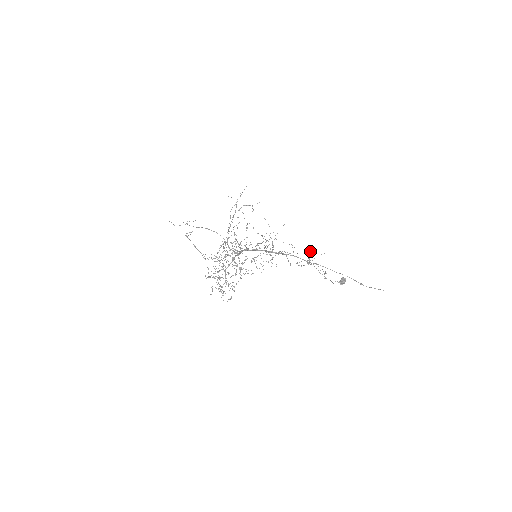
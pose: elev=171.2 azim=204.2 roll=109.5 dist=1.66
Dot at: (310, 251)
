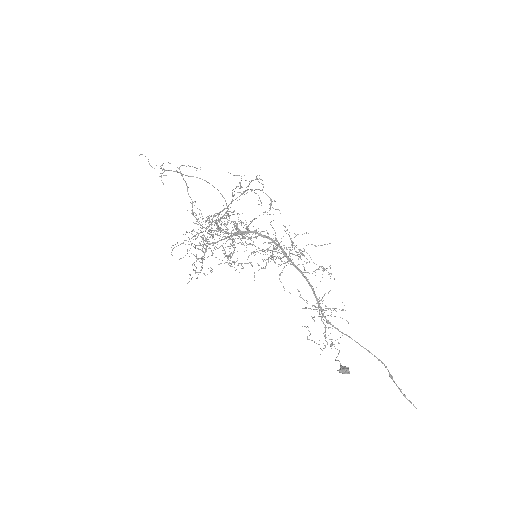
Dot at: occluded
